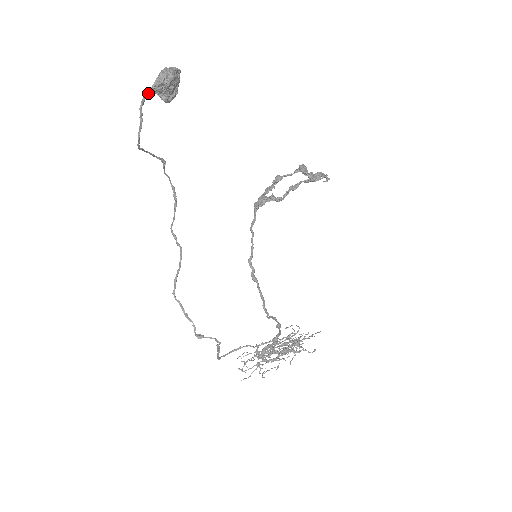
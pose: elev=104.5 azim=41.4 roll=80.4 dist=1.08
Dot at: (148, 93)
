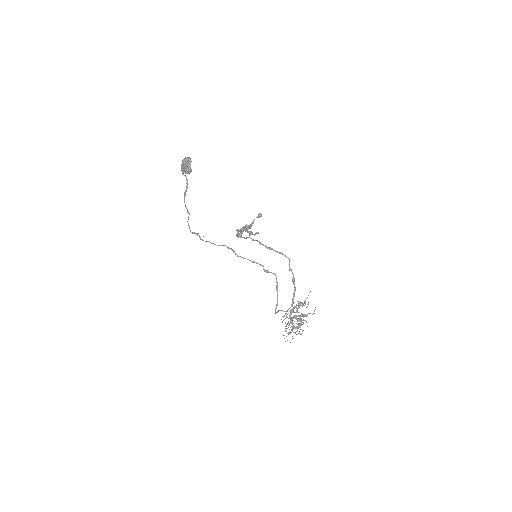
Dot at: (183, 165)
